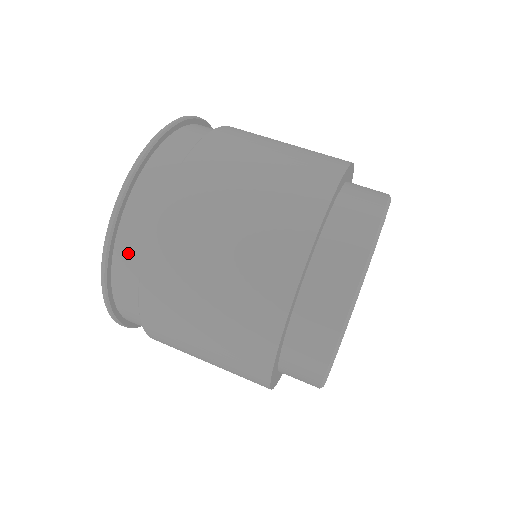
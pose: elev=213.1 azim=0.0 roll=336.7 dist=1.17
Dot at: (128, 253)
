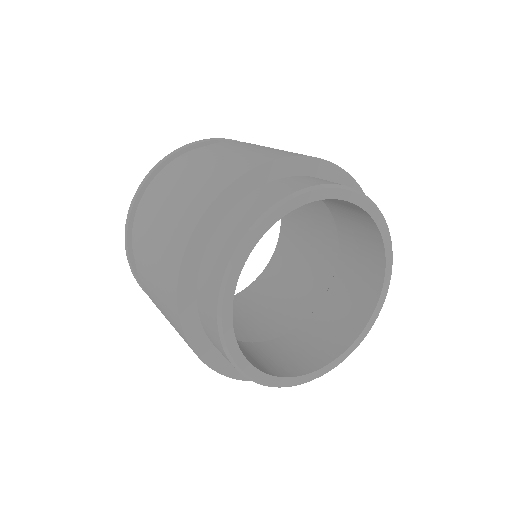
Dot at: occluded
